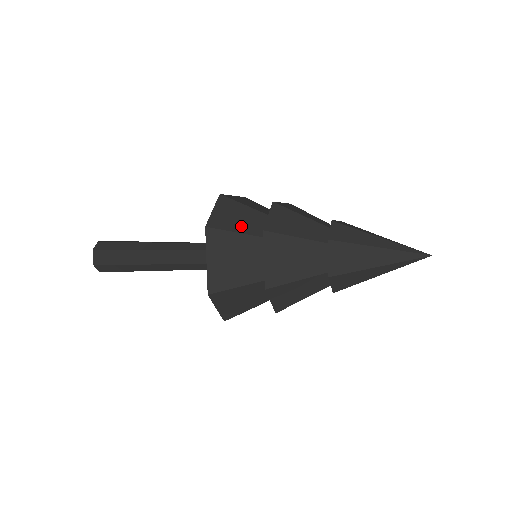
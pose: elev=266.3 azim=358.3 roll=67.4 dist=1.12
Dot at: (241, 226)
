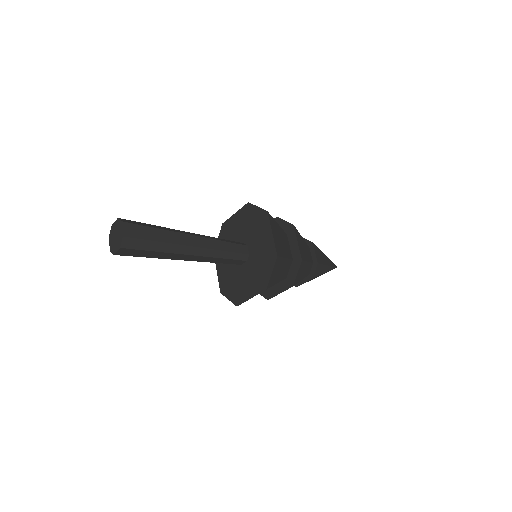
Dot at: (279, 277)
